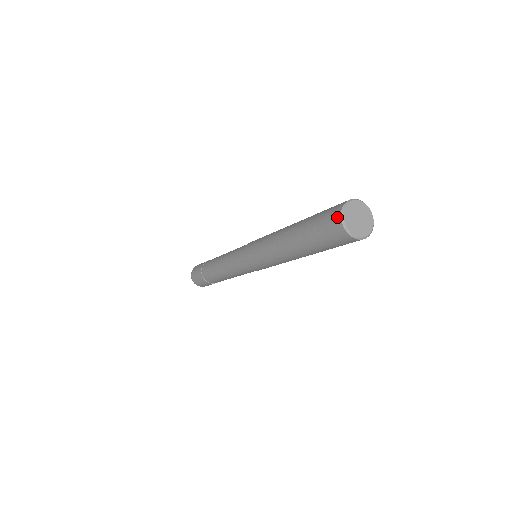
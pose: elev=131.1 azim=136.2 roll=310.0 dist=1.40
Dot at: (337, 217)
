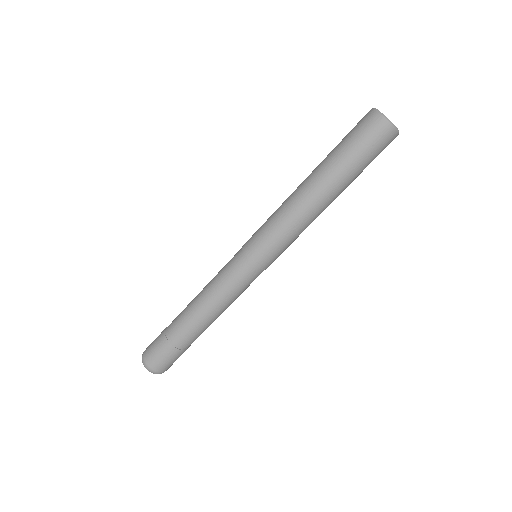
Dot at: (375, 117)
